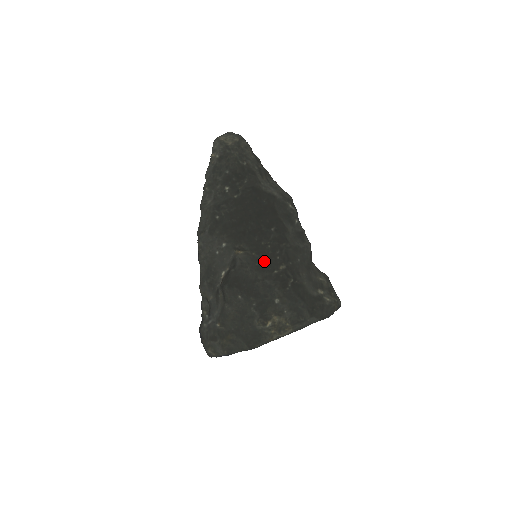
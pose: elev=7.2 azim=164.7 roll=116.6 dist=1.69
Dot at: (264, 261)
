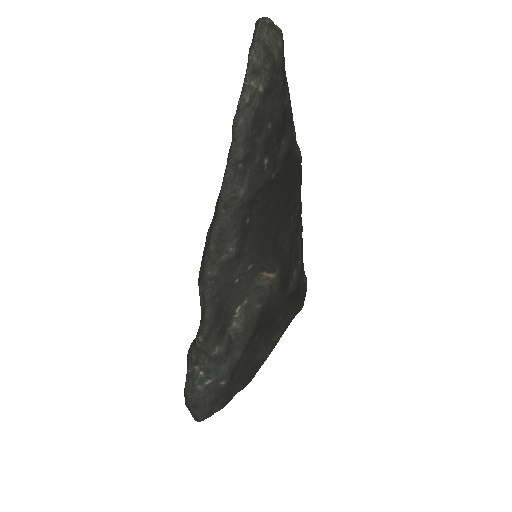
Dot at: (286, 275)
